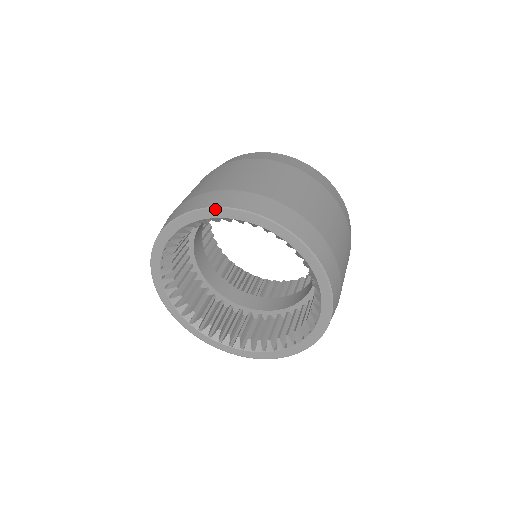
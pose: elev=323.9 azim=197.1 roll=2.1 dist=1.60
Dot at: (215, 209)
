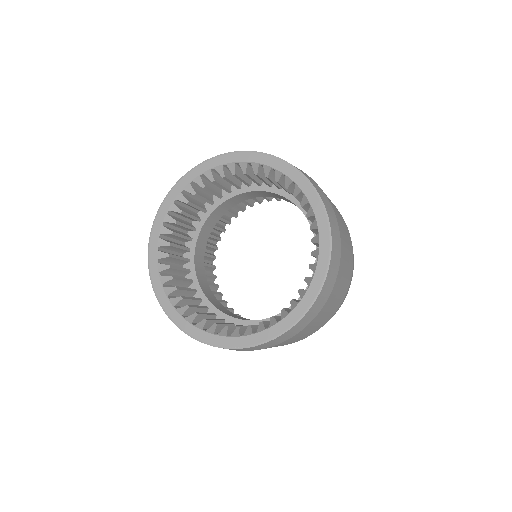
Dot at: (250, 153)
